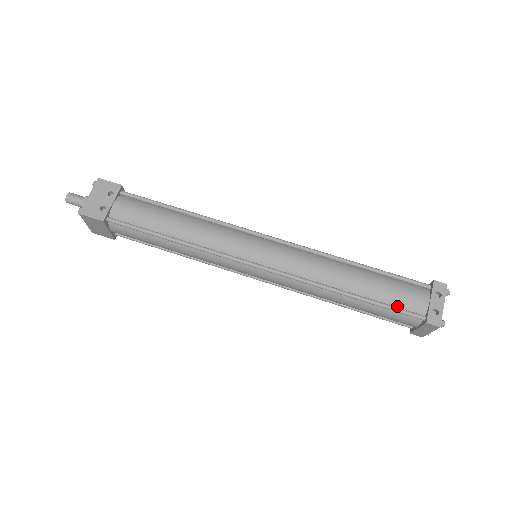
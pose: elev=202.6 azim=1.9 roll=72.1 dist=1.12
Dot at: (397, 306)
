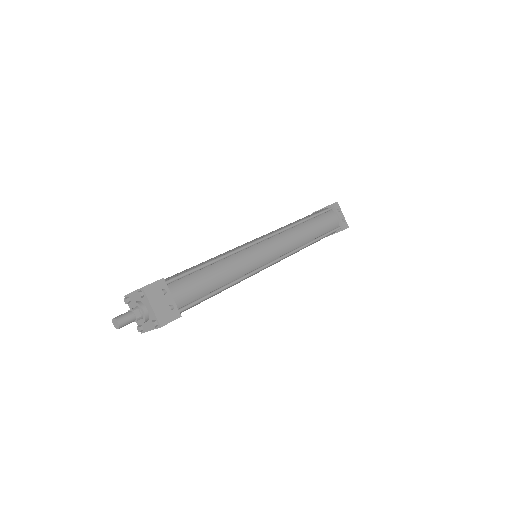
Dot at: (329, 230)
